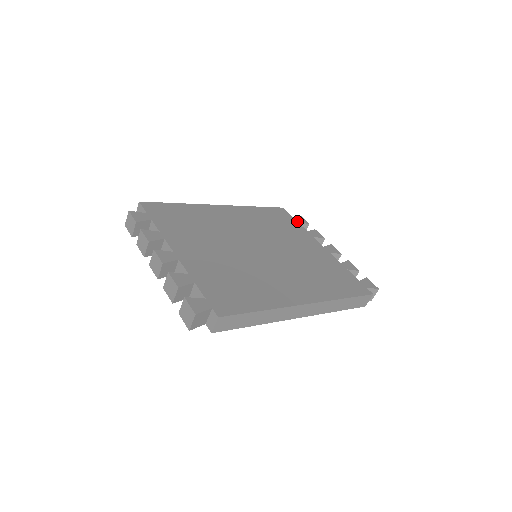
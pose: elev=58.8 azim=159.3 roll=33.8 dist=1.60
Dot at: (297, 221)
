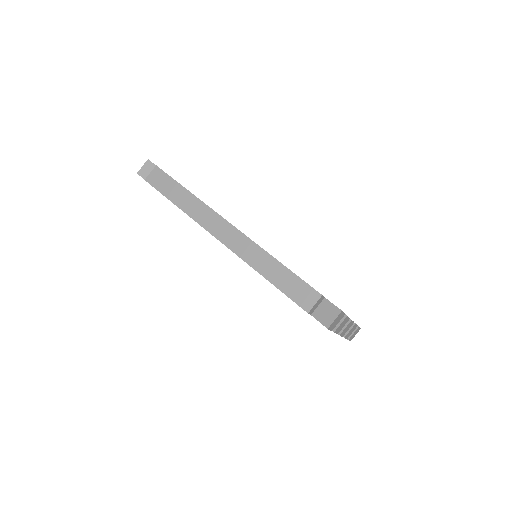
Dot at: occluded
